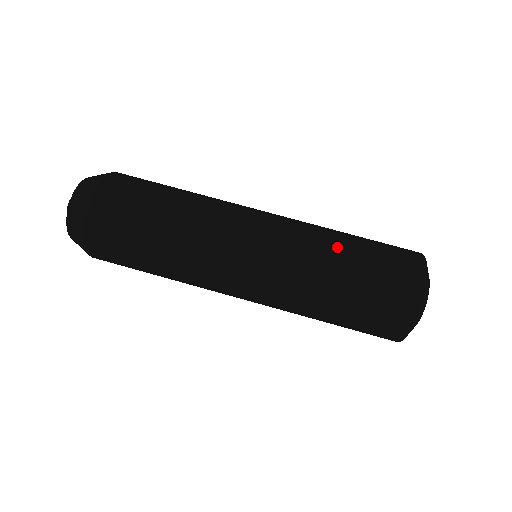
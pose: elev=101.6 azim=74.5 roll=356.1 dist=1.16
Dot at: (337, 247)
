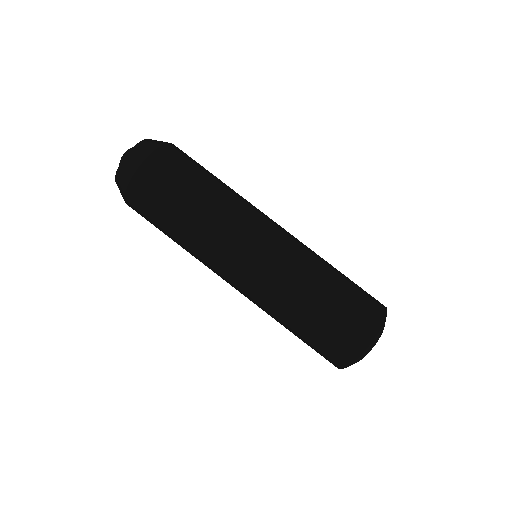
Dot at: (327, 266)
